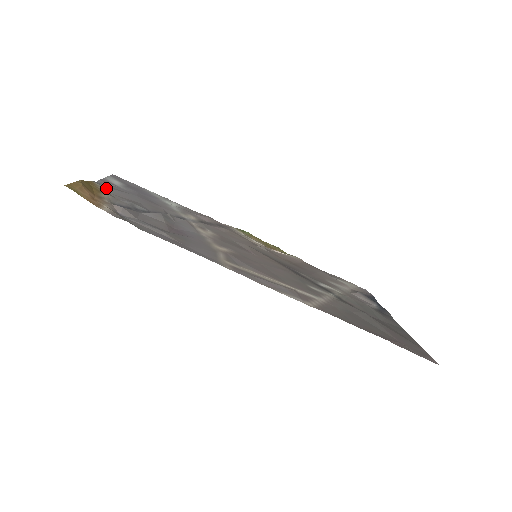
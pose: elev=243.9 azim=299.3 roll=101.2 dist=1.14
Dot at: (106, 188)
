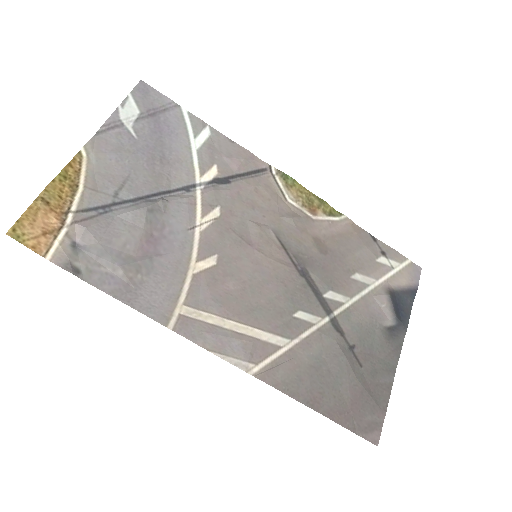
Dot at: (97, 157)
